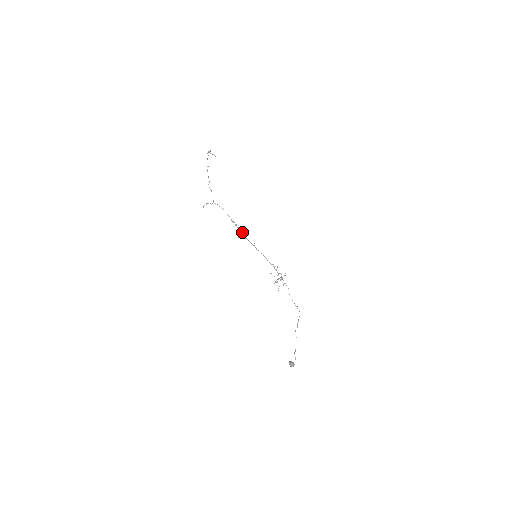
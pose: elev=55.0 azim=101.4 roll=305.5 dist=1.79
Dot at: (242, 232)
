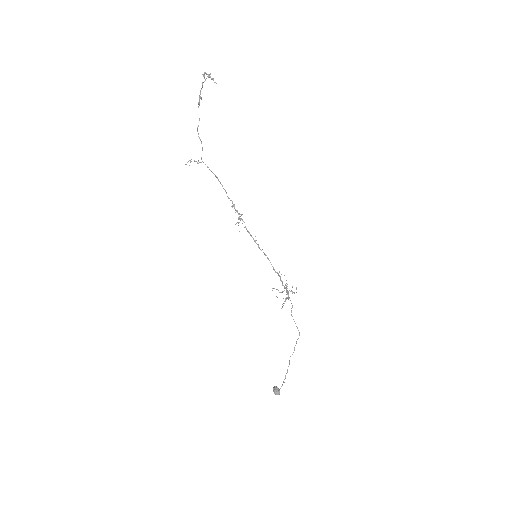
Dot at: (241, 218)
